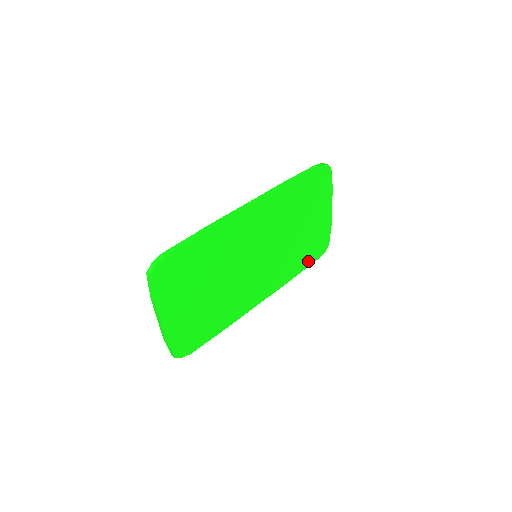
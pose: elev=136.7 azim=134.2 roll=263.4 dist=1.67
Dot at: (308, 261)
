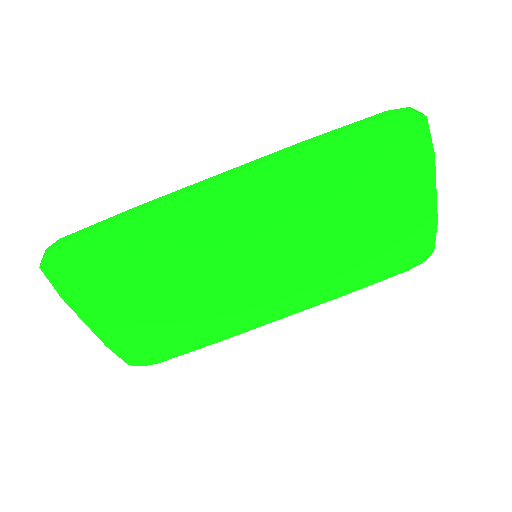
Dot at: (382, 272)
